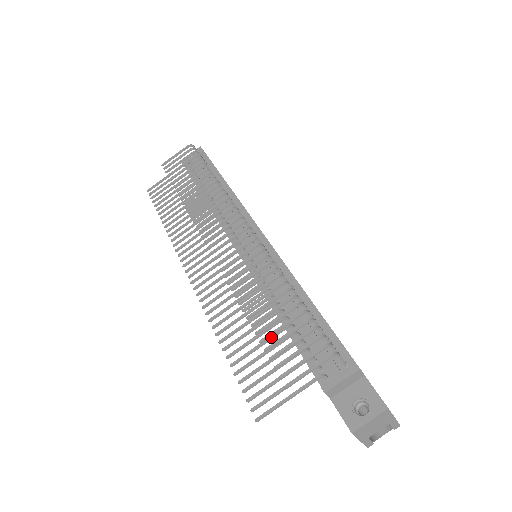
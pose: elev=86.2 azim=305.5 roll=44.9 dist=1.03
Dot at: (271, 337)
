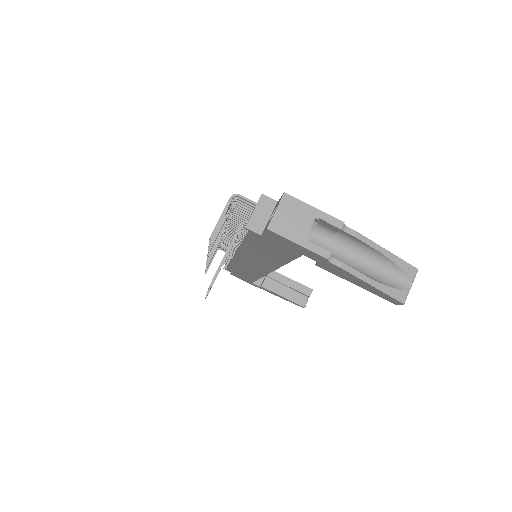
Dot at: occluded
